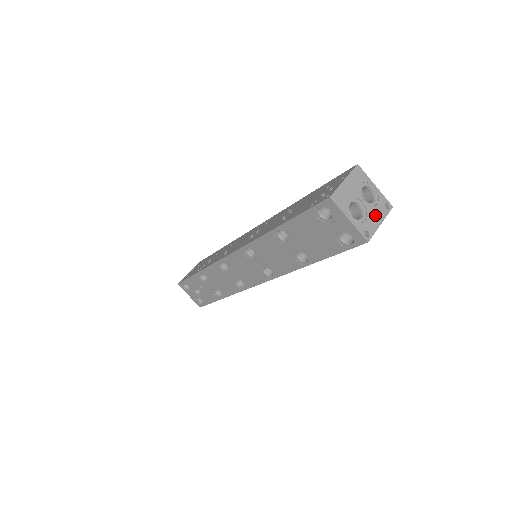
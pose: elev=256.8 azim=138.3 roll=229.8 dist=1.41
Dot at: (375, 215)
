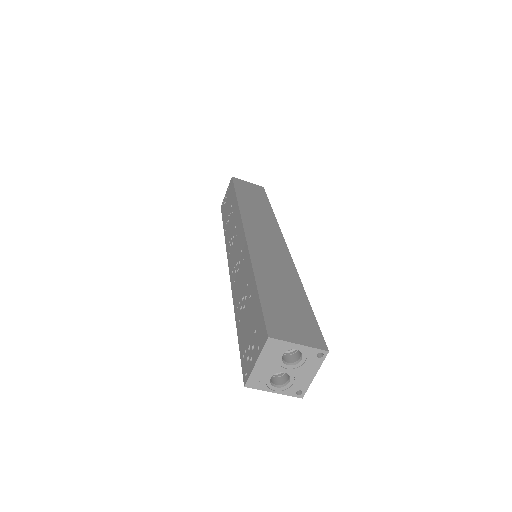
Dot at: (305, 372)
